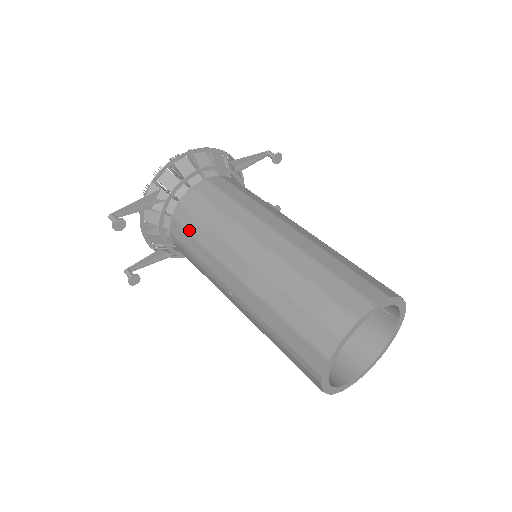
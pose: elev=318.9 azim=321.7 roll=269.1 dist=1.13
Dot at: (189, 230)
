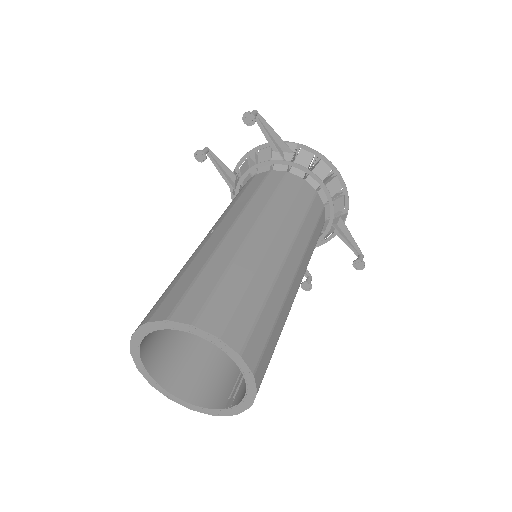
Dot at: (263, 185)
